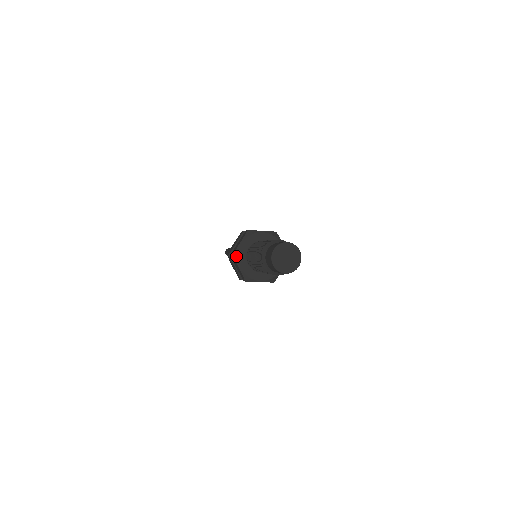
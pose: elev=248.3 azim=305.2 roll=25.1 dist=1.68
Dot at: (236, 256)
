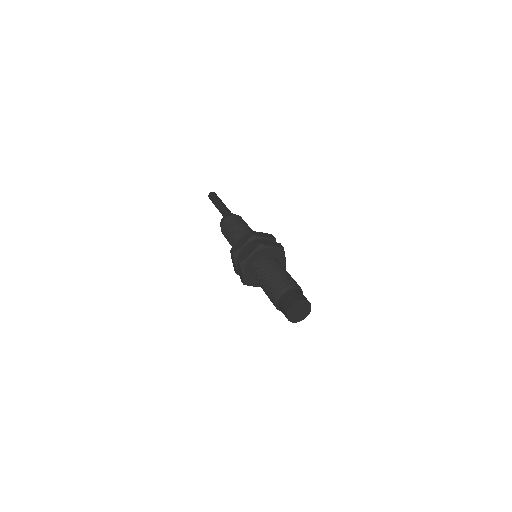
Dot at: (243, 265)
